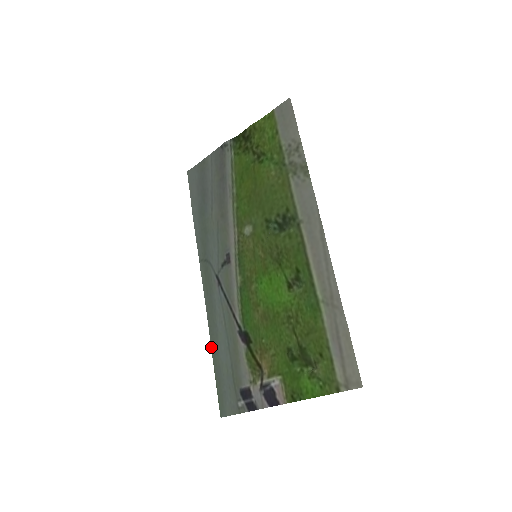
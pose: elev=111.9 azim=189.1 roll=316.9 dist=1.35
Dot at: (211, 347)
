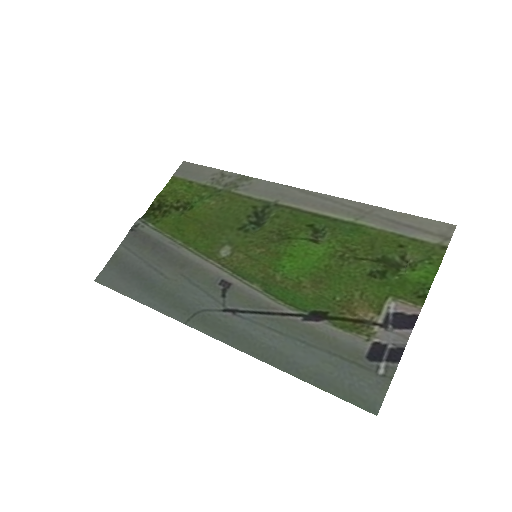
Dot at: (285, 371)
